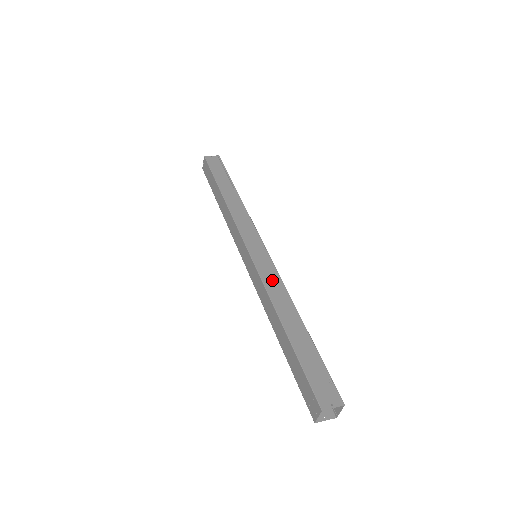
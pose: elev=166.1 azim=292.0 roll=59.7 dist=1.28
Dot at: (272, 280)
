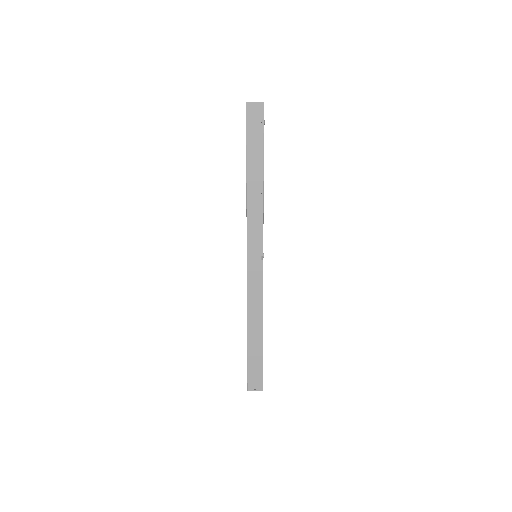
Dot at: (255, 293)
